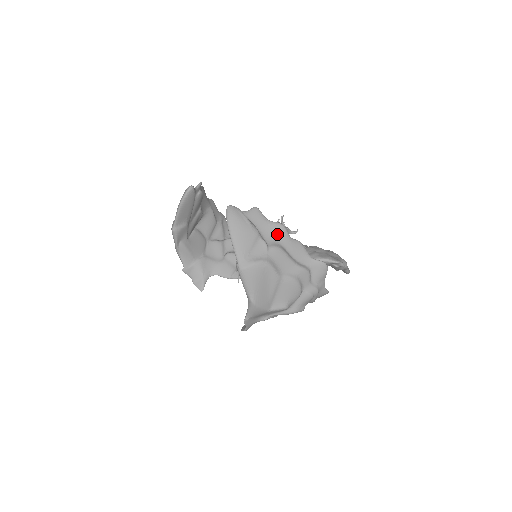
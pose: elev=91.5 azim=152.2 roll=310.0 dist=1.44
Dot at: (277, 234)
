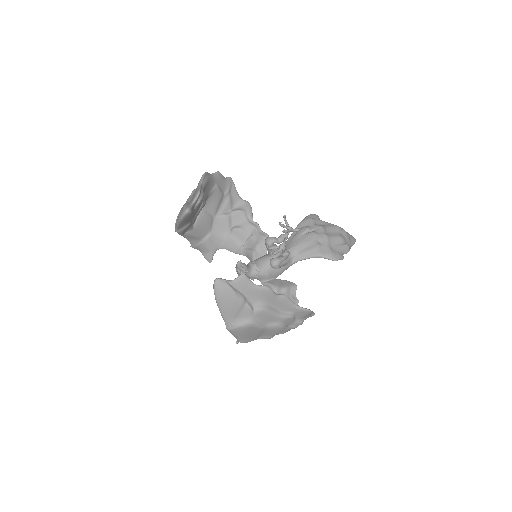
Dot at: (263, 296)
